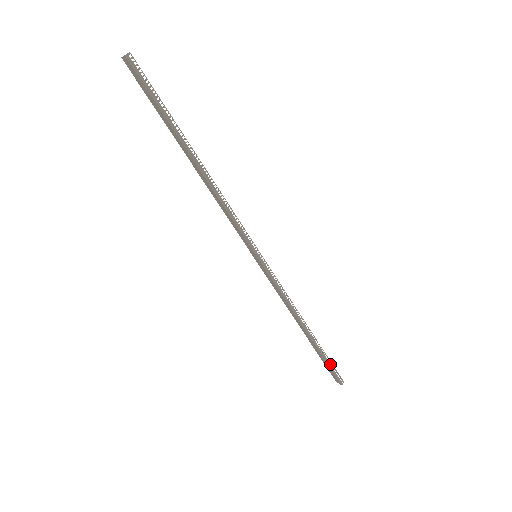
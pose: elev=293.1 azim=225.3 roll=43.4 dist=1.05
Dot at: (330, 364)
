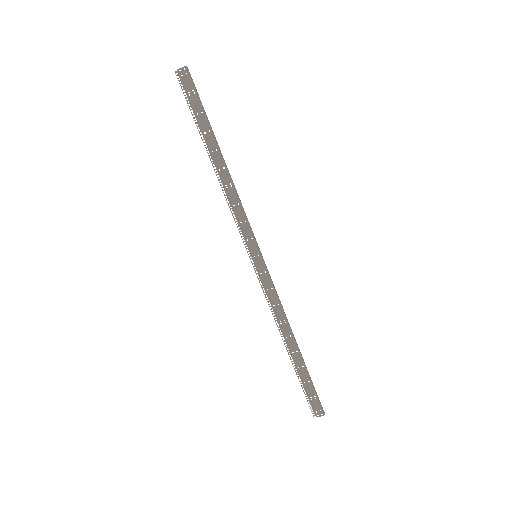
Dot at: (313, 387)
